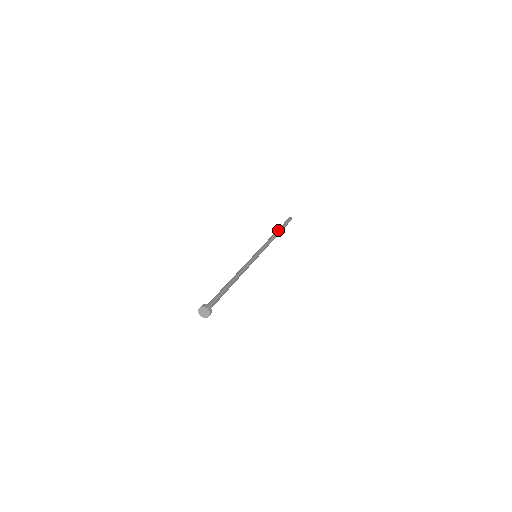
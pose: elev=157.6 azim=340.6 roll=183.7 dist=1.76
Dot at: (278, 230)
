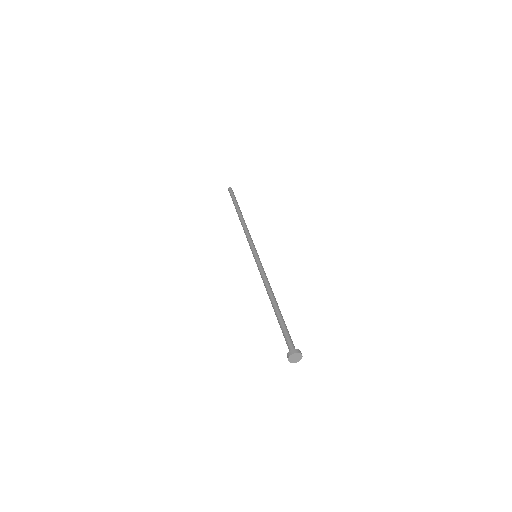
Dot at: (239, 211)
